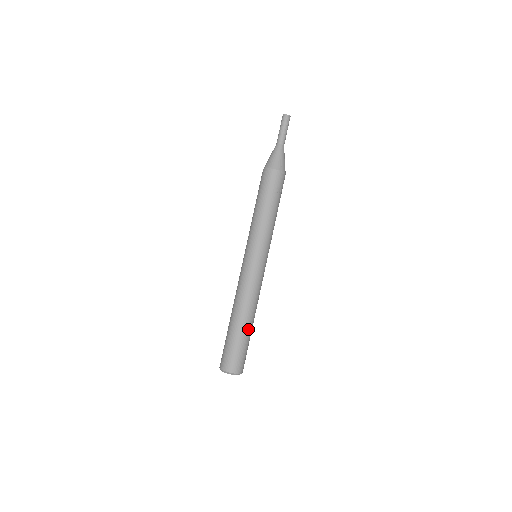
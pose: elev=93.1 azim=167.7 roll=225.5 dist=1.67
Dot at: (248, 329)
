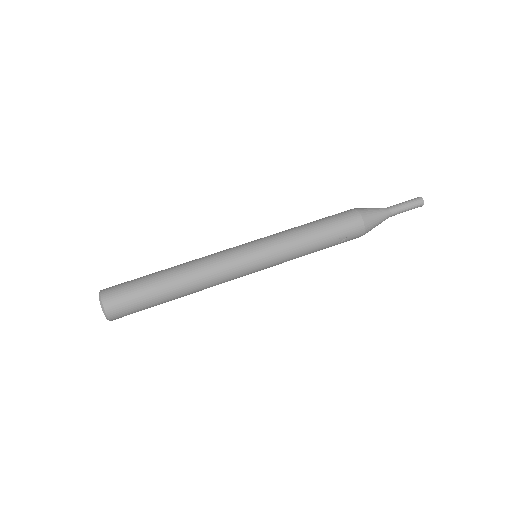
Dot at: (168, 296)
